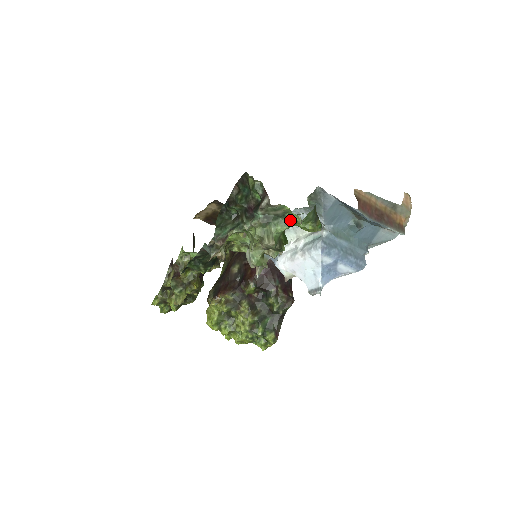
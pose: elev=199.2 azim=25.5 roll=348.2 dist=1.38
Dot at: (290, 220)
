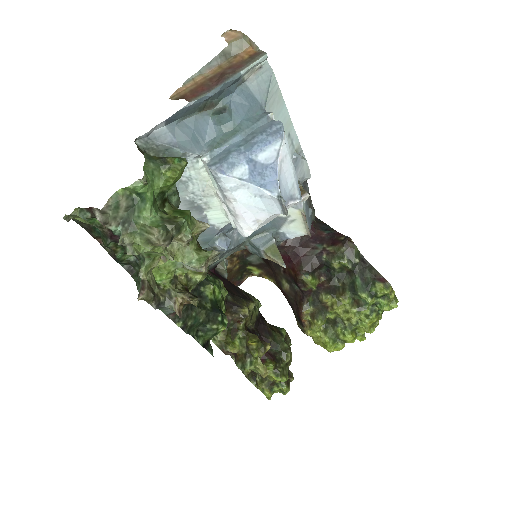
Dot at: (142, 195)
